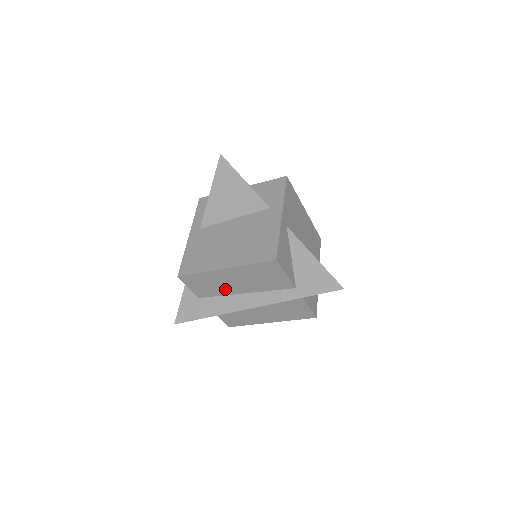
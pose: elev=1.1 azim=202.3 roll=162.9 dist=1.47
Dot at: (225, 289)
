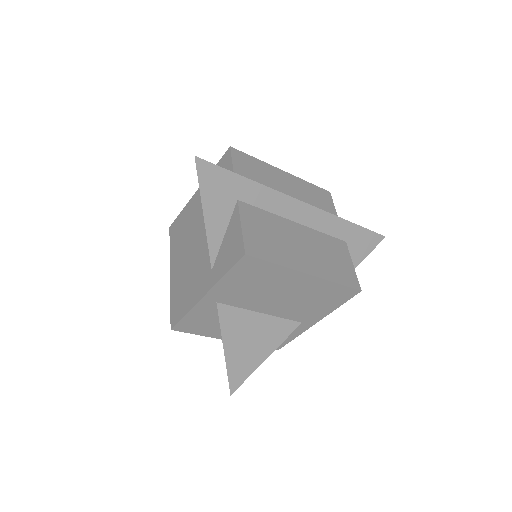
Dot at: occluded
